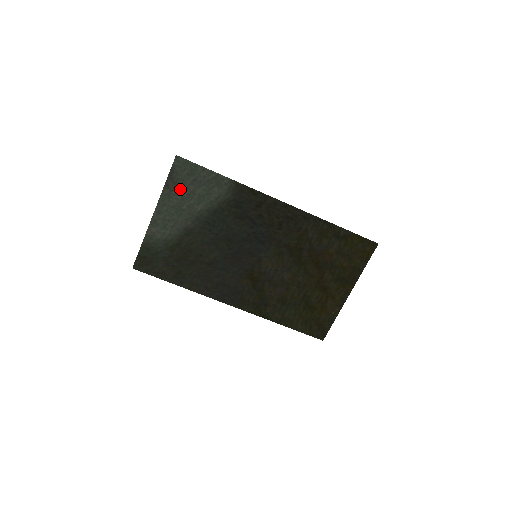
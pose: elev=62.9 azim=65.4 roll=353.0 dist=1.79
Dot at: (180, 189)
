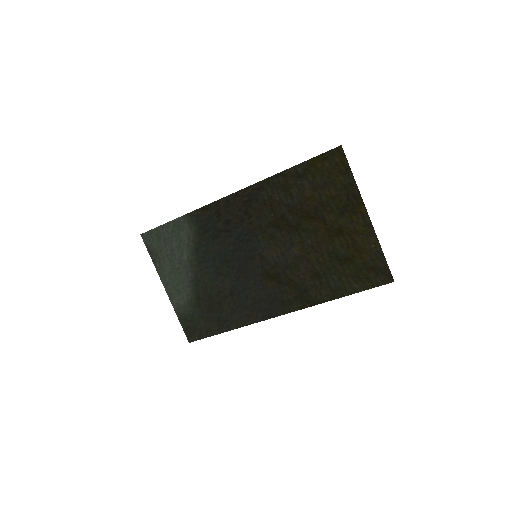
Dot at: (163, 255)
